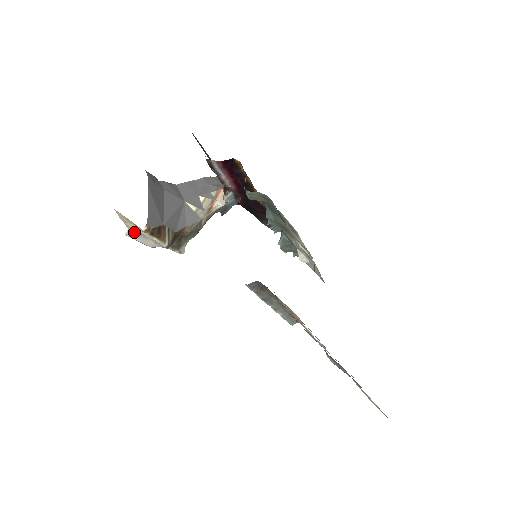
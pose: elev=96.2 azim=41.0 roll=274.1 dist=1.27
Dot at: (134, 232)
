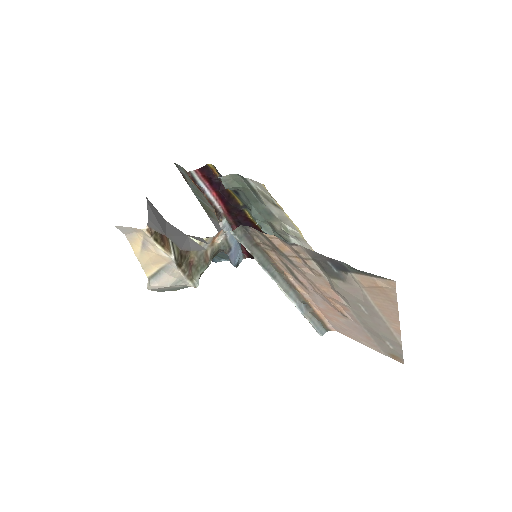
Dot at: (152, 277)
